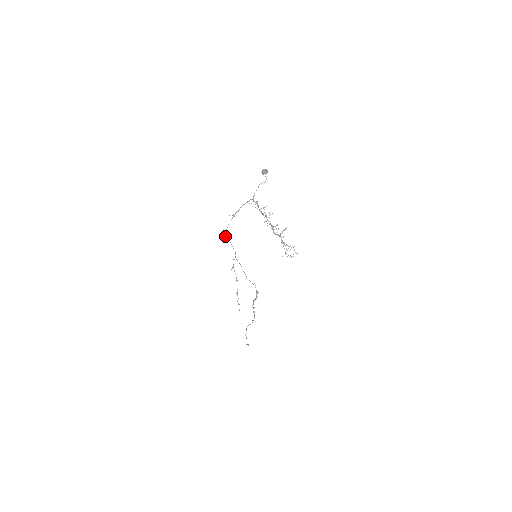
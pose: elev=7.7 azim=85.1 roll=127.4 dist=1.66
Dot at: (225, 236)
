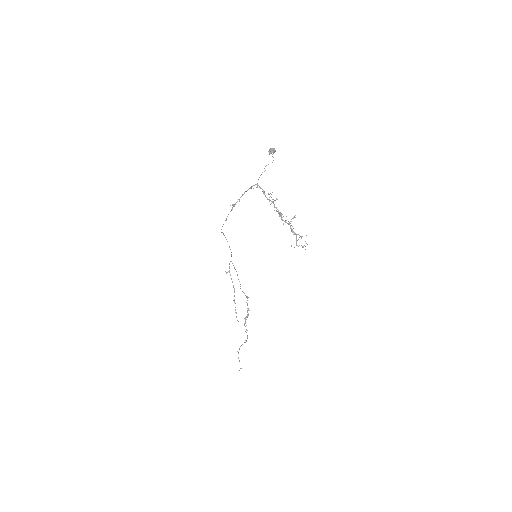
Dot at: (222, 232)
